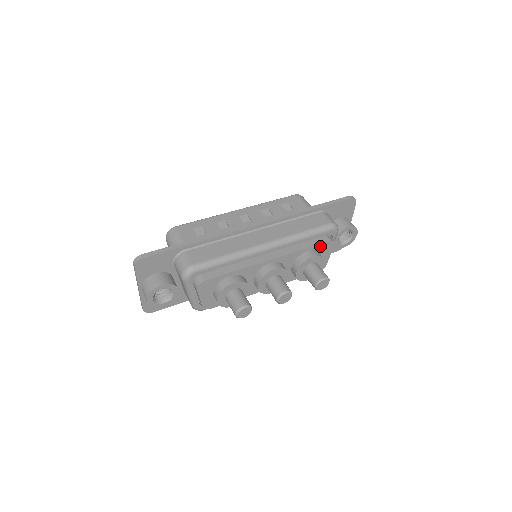
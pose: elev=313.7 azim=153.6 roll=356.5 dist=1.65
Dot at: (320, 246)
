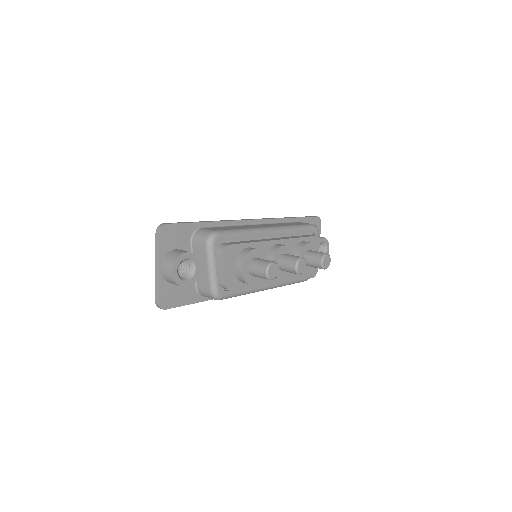
Dot at: (310, 240)
